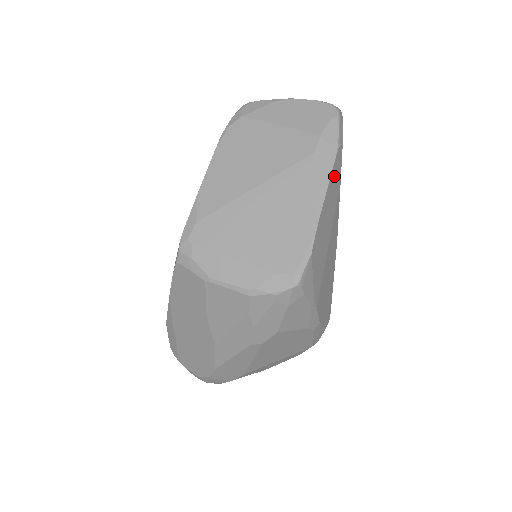
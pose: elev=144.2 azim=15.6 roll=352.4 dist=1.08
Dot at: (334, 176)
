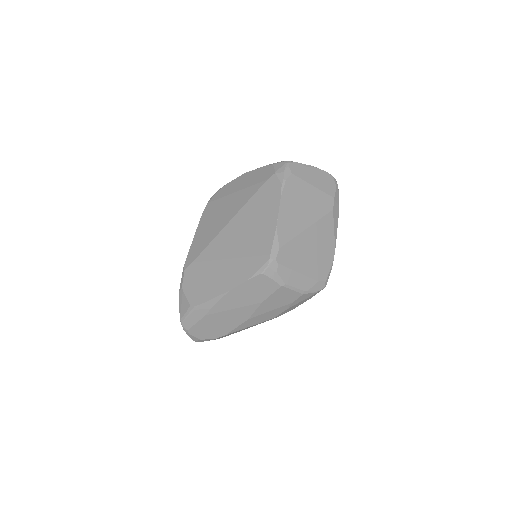
Dot at: occluded
